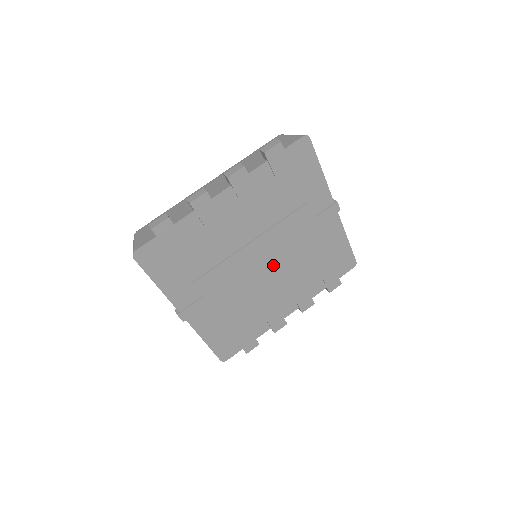
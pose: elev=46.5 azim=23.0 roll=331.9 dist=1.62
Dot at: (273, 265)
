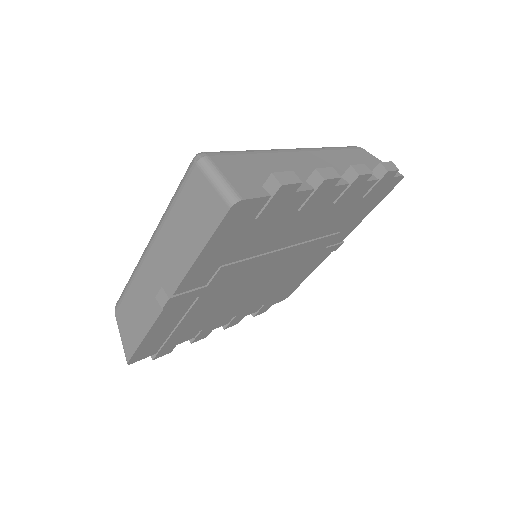
Dot at: (269, 277)
